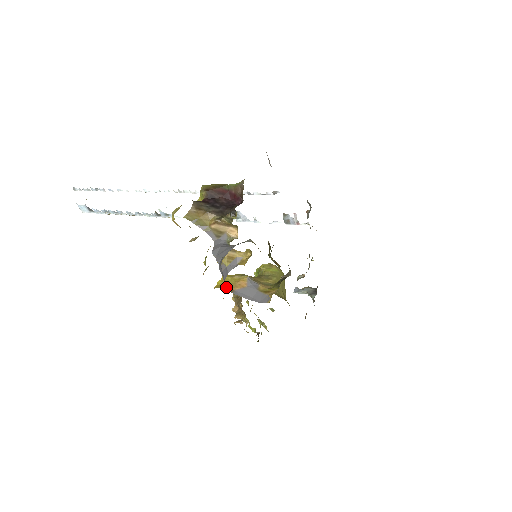
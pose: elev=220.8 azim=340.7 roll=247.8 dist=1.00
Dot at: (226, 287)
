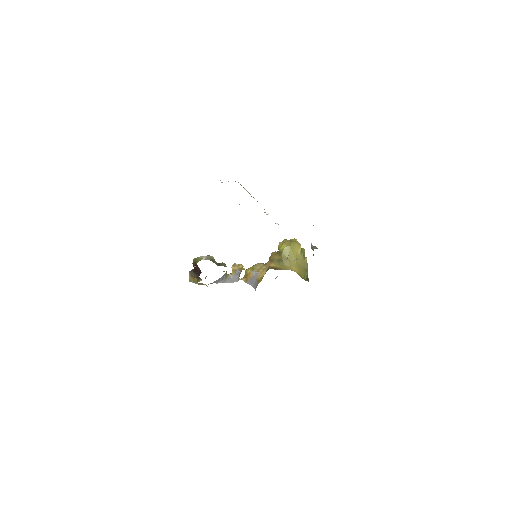
Dot at: (246, 278)
